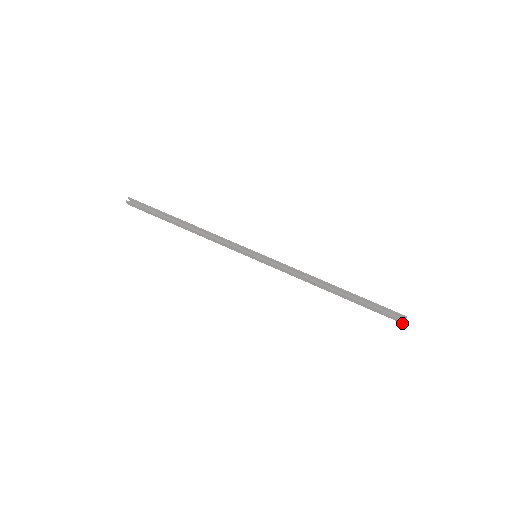
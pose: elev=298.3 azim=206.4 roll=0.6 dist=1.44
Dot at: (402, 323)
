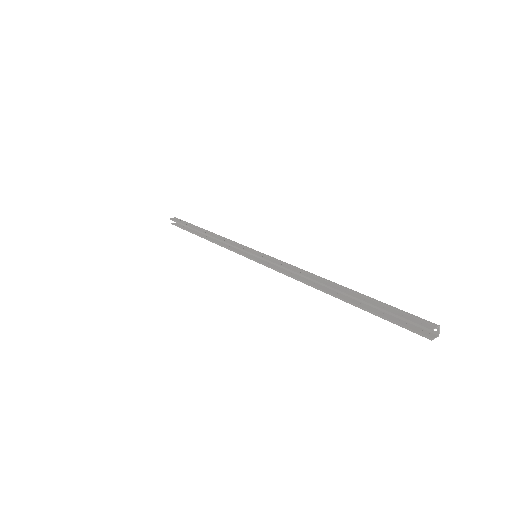
Dot at: (436, 335)
